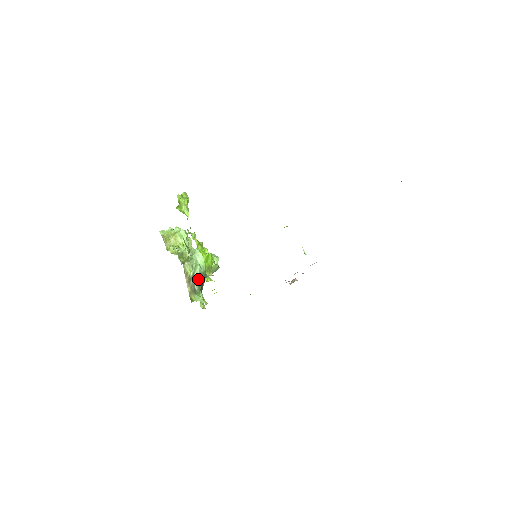
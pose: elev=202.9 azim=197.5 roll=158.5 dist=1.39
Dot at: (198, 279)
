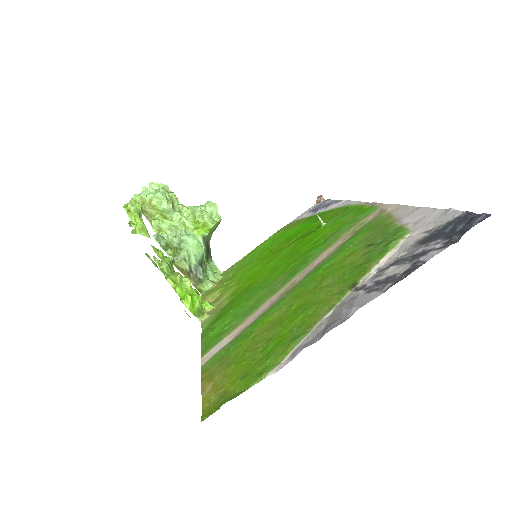
Dot at: (198, 268)
